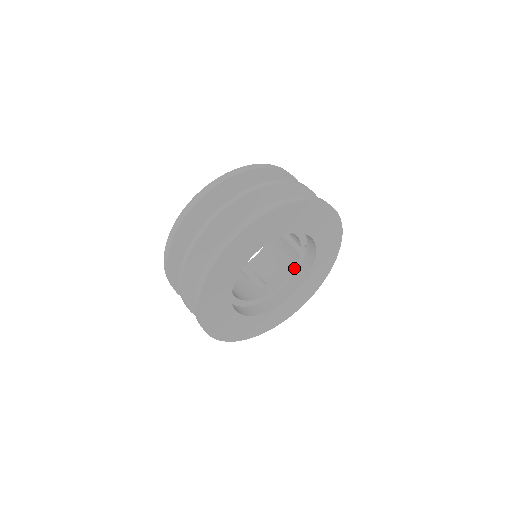
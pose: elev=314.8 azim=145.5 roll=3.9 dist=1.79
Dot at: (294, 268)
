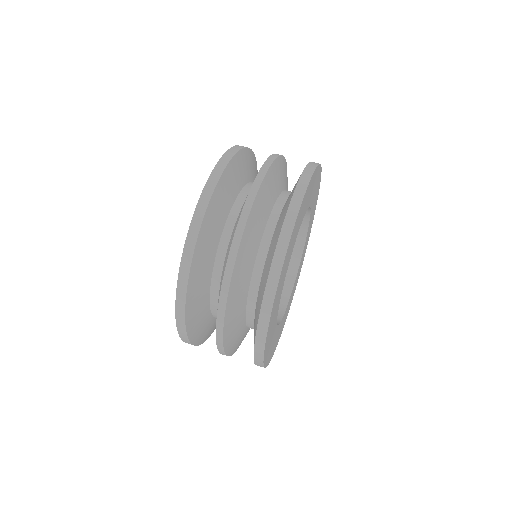
Dot at: occluded
